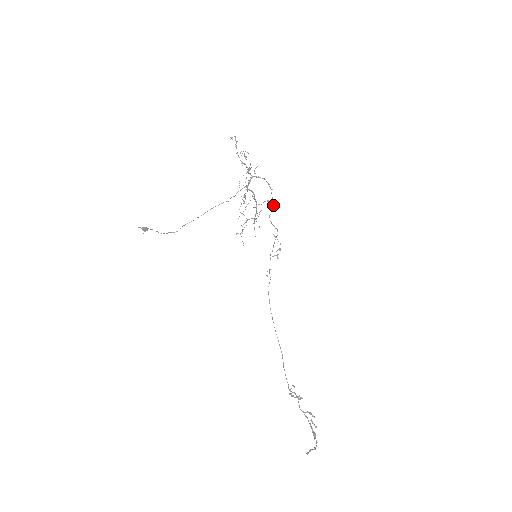
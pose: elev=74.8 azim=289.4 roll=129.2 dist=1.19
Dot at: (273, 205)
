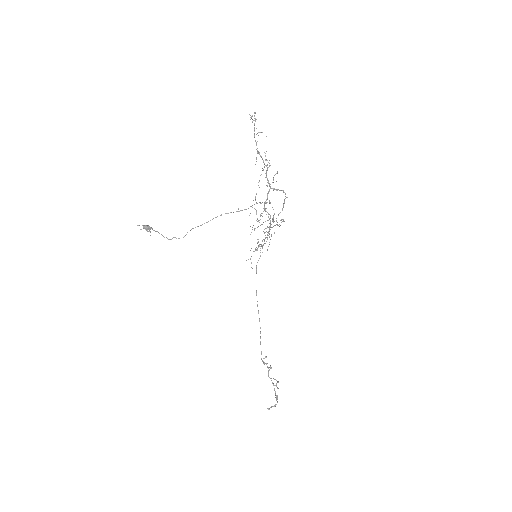
Dot at: (283, 207)
